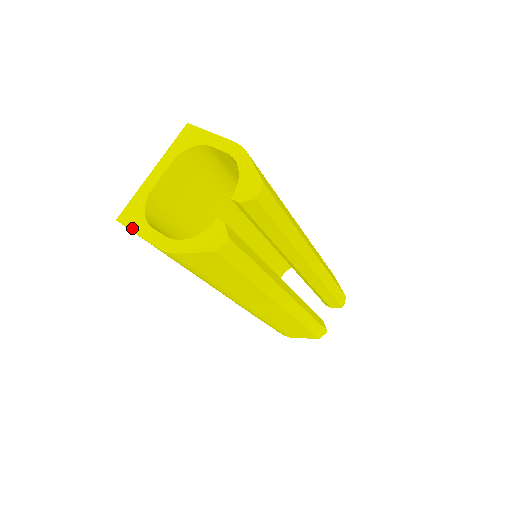
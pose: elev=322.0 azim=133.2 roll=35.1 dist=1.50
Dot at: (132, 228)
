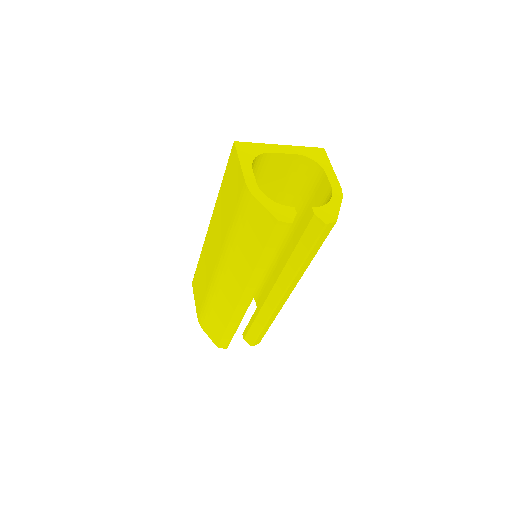
Dot at: (240, 156)
